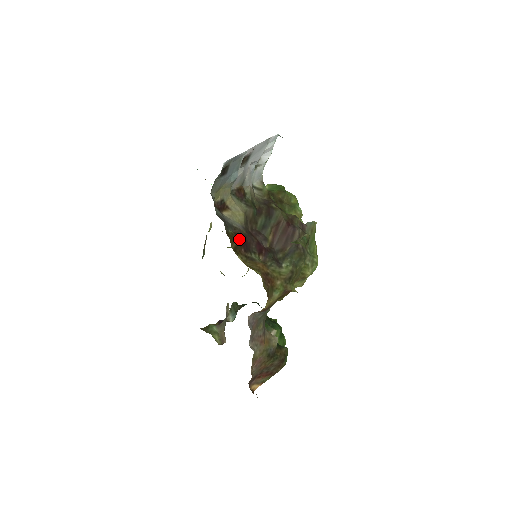
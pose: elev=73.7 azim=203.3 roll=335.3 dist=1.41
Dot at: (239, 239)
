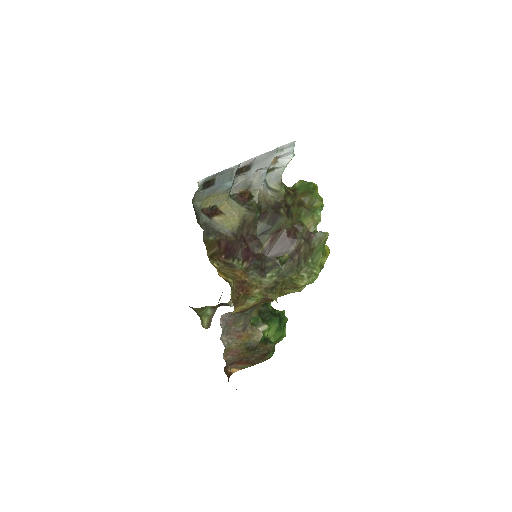
Dot at: (222, 246)
